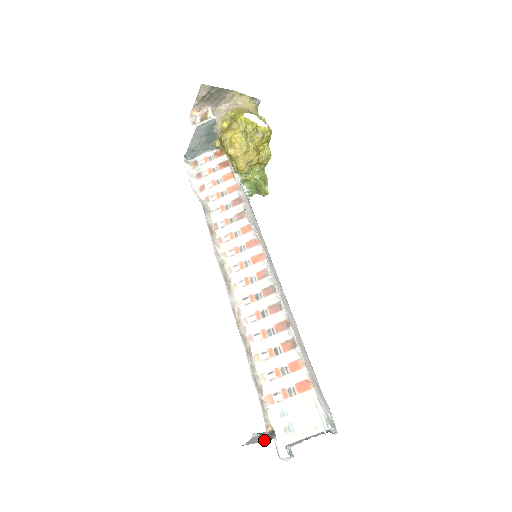
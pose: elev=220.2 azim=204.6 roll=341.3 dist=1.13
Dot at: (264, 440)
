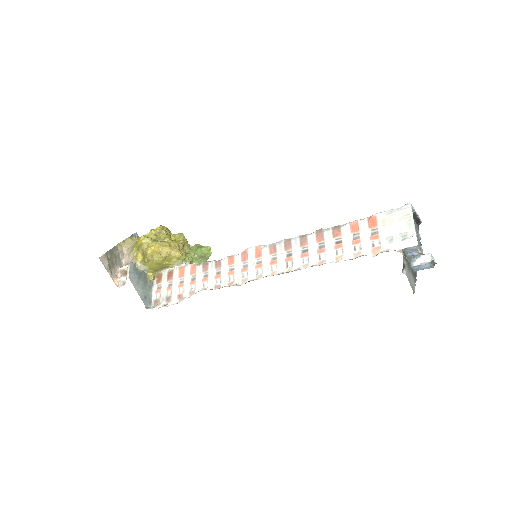
Dot at: (414, 282)
